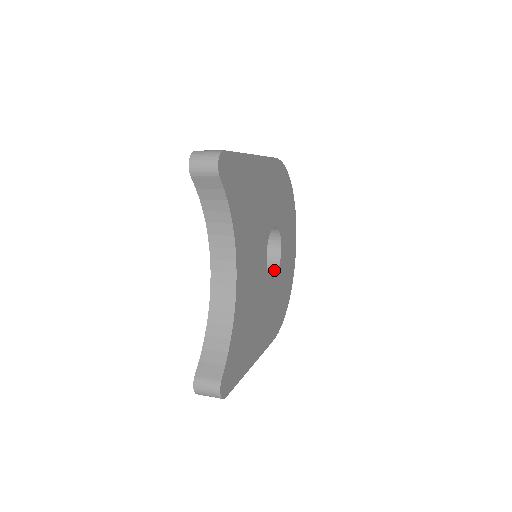
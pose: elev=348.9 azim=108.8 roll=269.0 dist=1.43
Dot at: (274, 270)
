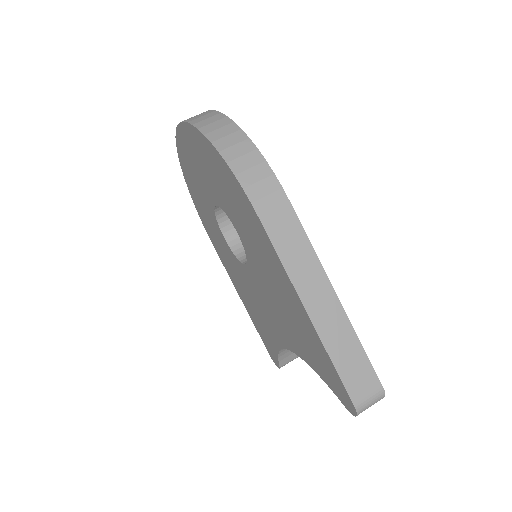
Dot at: occluded
